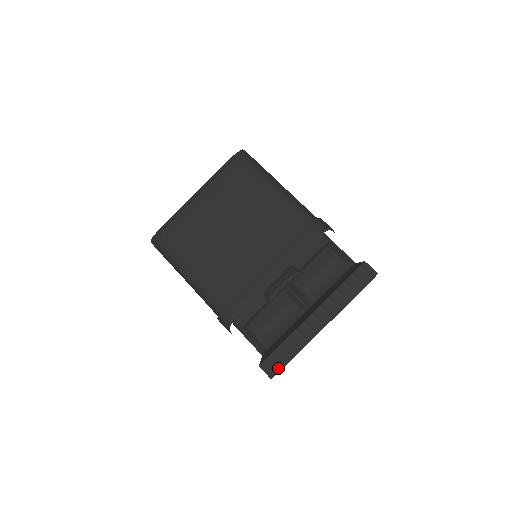
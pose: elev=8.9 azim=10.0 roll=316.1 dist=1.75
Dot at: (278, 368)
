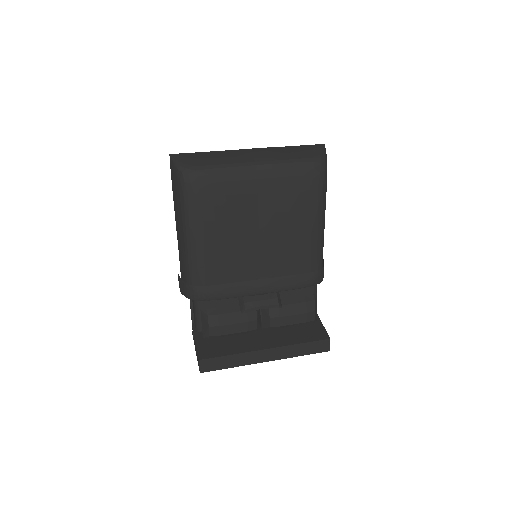
Dot at: (211, 369)
